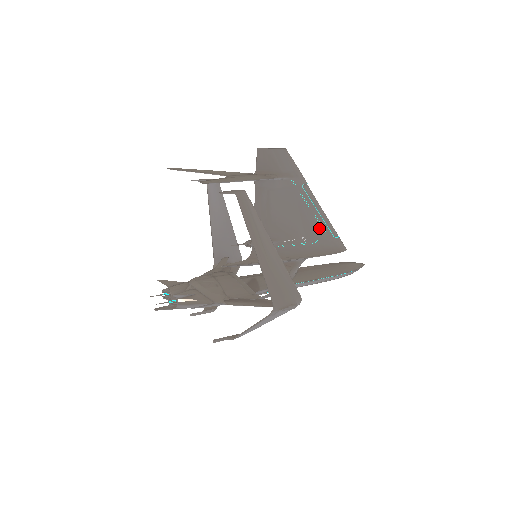
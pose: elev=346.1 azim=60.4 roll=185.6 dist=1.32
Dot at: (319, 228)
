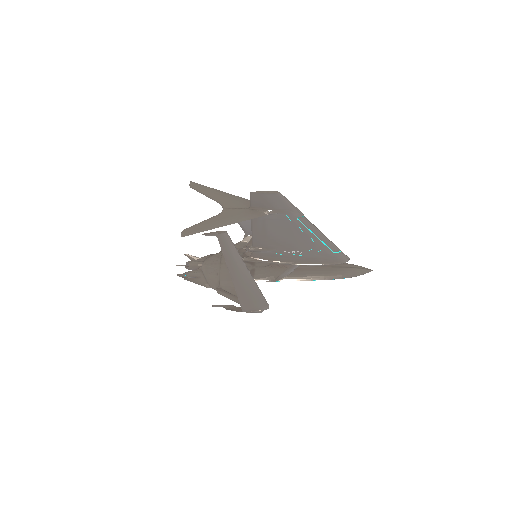
Dot at: (316, 246)
